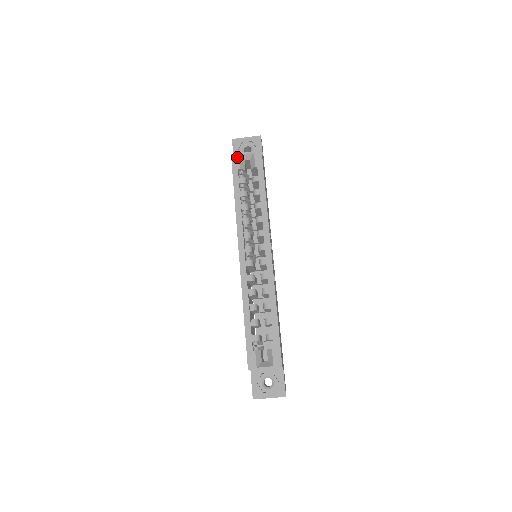
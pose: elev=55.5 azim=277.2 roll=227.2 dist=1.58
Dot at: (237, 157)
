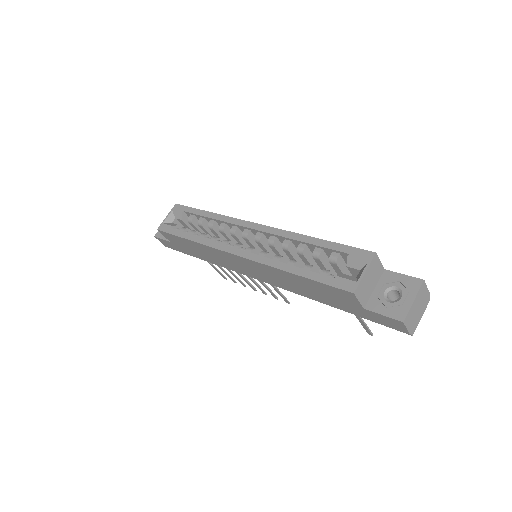
Dot at: (163, 225)
